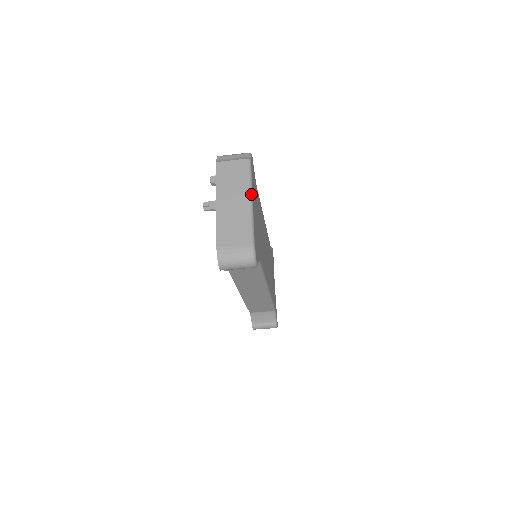
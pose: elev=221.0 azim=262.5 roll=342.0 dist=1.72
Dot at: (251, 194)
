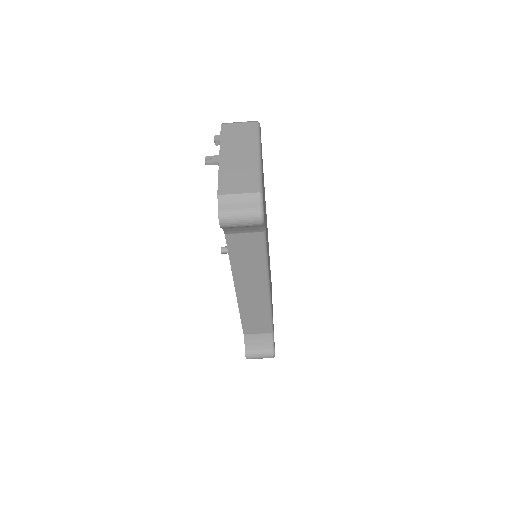
Dot at: (259, 150)
